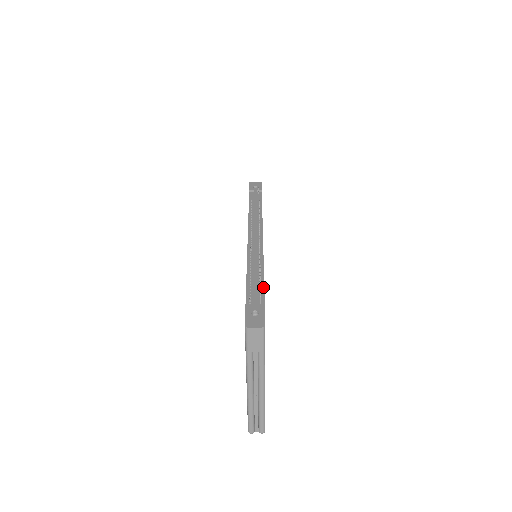
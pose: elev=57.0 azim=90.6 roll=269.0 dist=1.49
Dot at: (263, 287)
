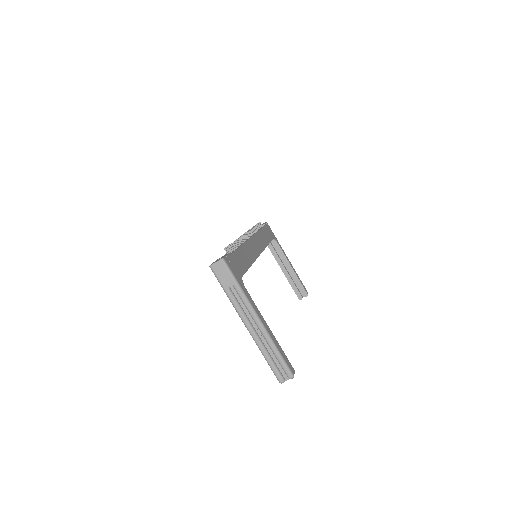
Dot at: (236, 250)
